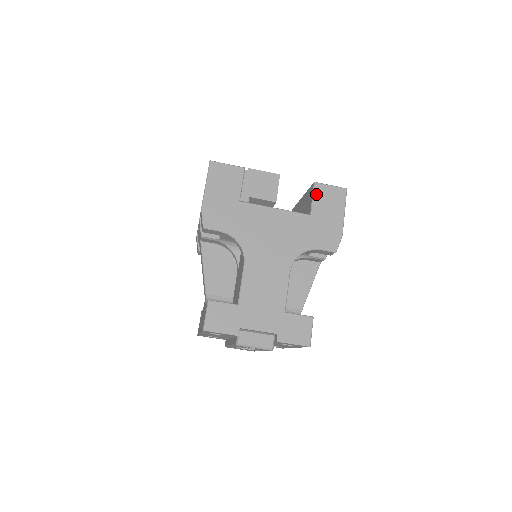
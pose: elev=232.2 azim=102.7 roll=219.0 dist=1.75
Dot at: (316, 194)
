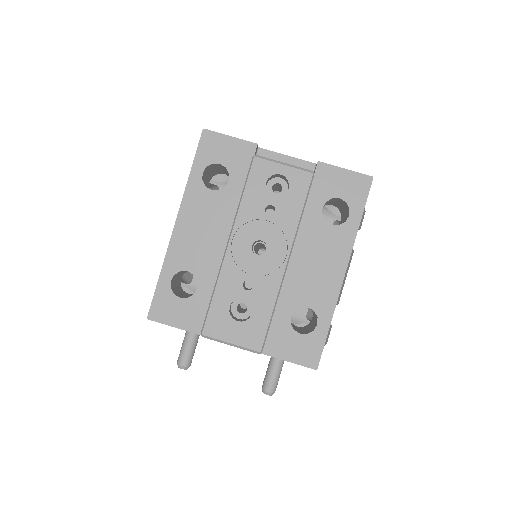
Dot at: occluded
